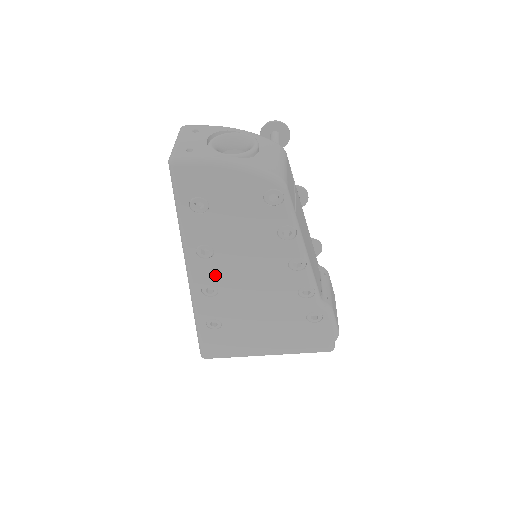
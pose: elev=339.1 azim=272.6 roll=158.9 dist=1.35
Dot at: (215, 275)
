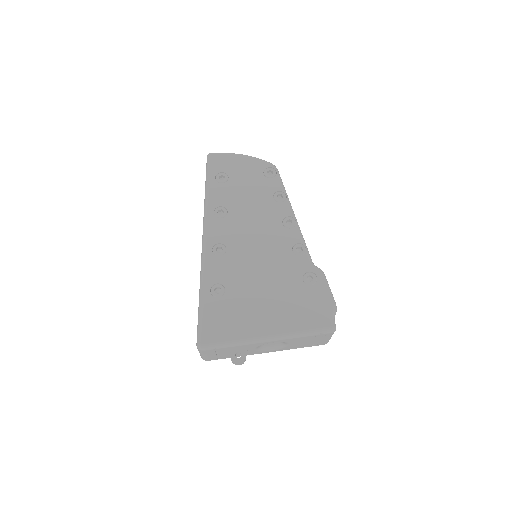
Dot at: (226, 234)
